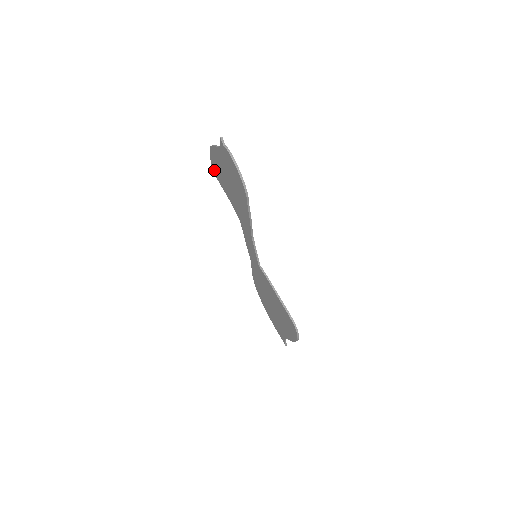
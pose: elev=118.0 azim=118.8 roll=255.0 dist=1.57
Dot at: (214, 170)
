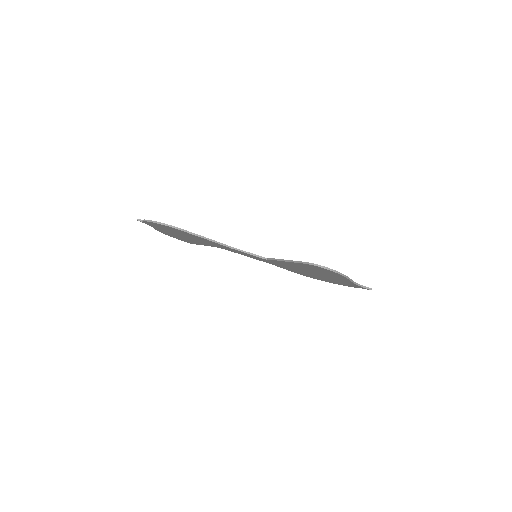
Dot at: (187, 242)
